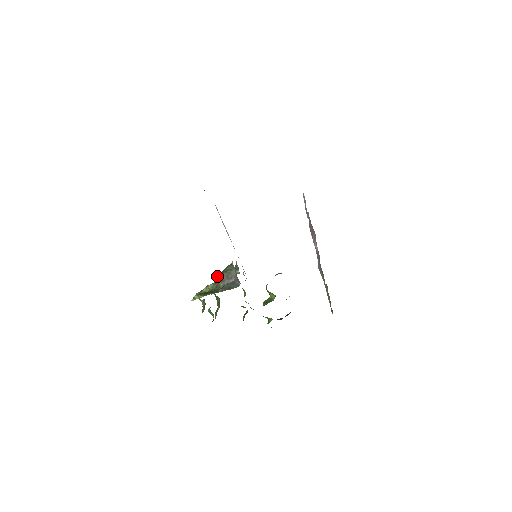
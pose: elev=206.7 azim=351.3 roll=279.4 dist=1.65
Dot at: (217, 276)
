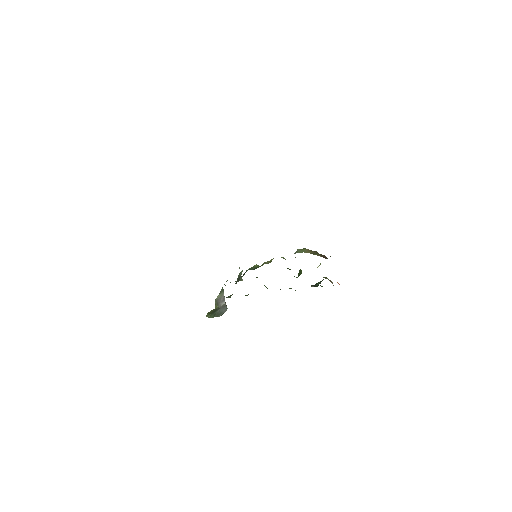
Dot at: occluded
